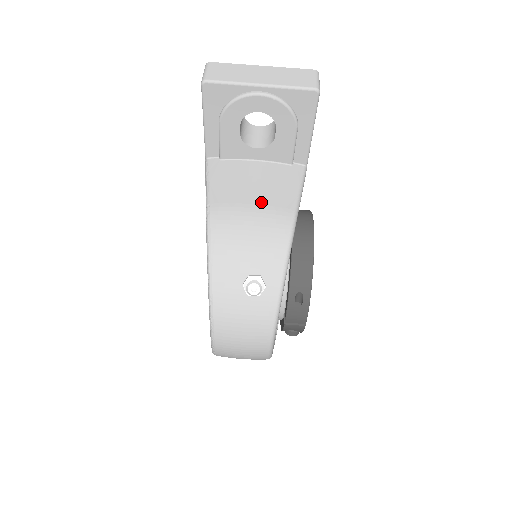
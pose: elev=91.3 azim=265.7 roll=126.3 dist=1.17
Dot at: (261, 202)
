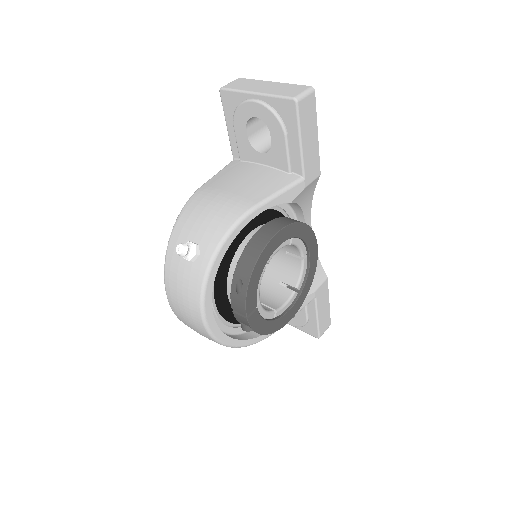
Dot at: (235, 192)
